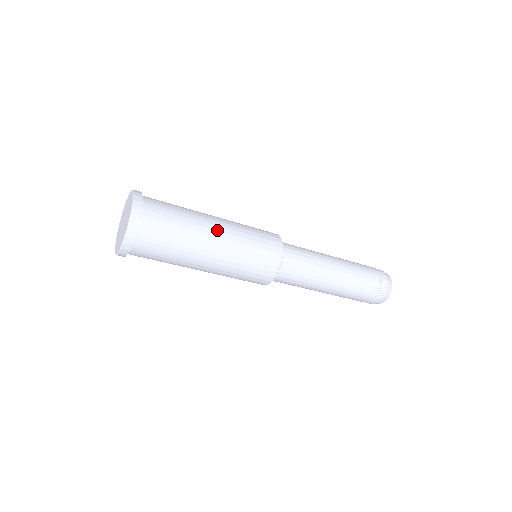
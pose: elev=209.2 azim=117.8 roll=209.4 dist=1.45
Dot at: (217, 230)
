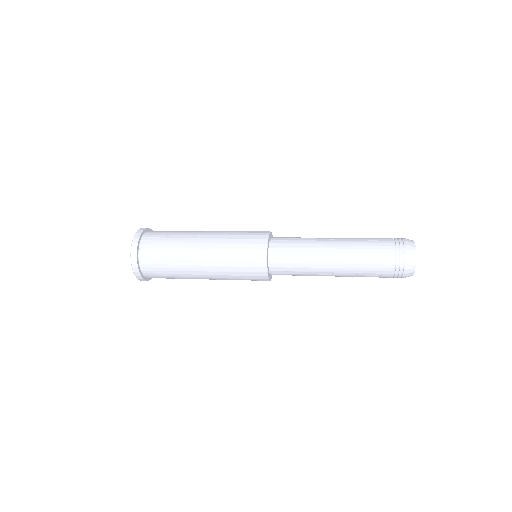
Dot at: (203, 274)
